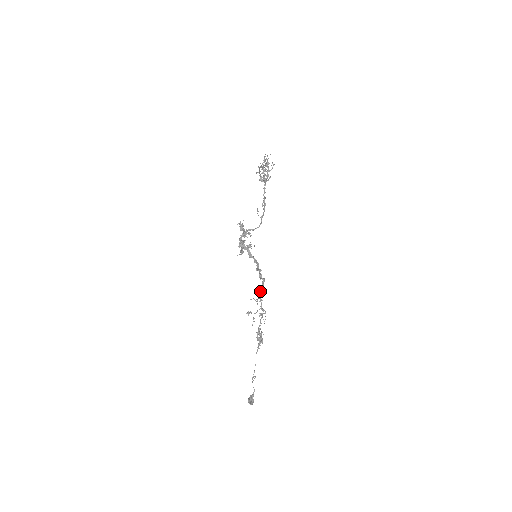
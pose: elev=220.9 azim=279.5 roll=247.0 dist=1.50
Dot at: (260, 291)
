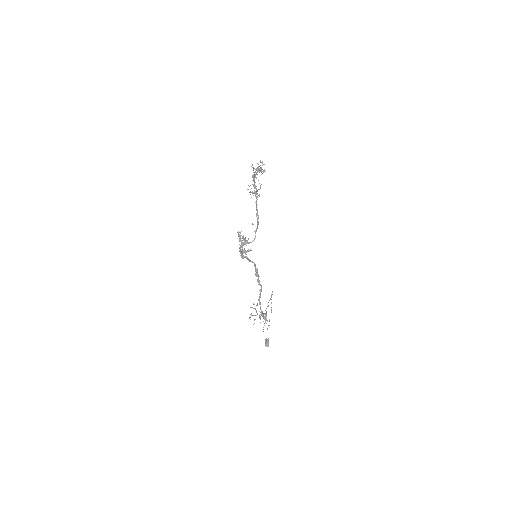
Dot at: occluded
